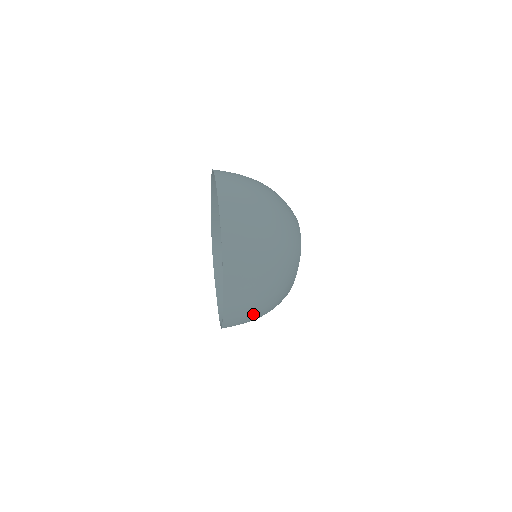
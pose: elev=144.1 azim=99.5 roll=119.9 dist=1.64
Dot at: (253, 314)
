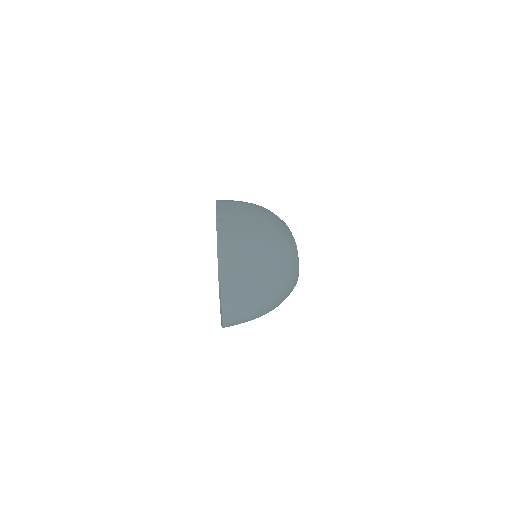
Dot at: occluded
